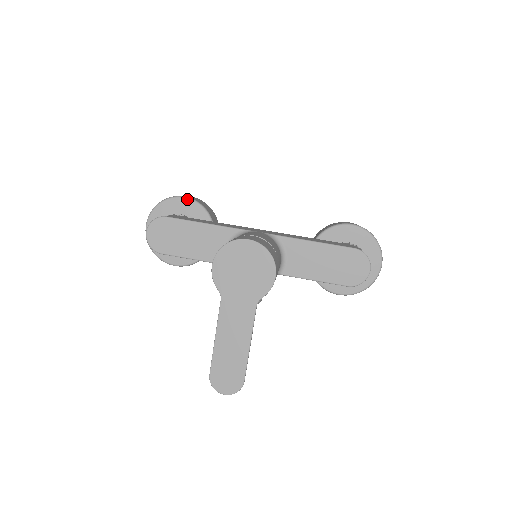
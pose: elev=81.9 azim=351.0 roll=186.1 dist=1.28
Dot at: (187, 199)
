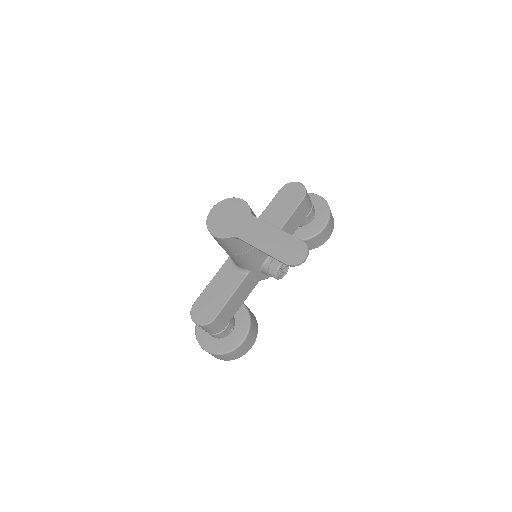
Dot at: occluded
